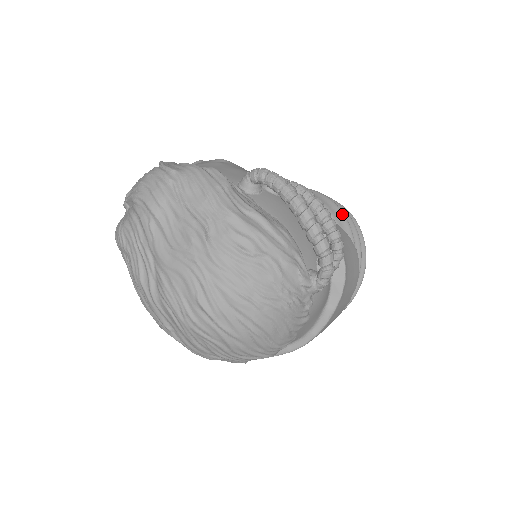
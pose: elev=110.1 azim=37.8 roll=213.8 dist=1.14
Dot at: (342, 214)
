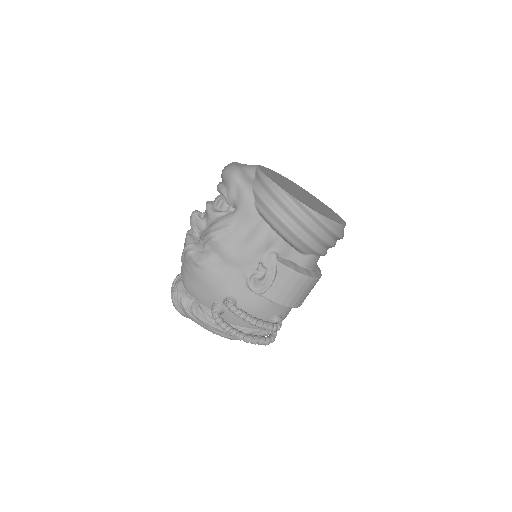
Dot at: (299, 240)
